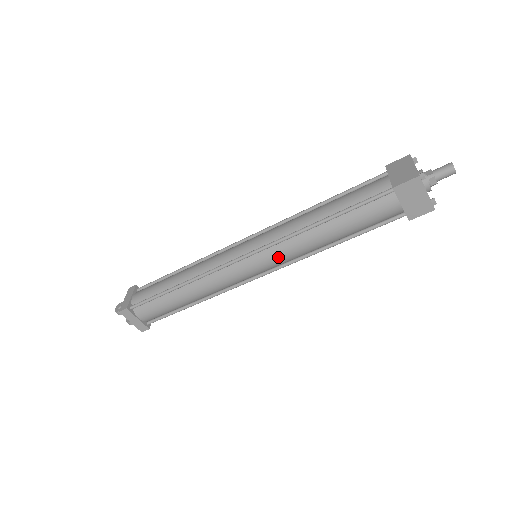
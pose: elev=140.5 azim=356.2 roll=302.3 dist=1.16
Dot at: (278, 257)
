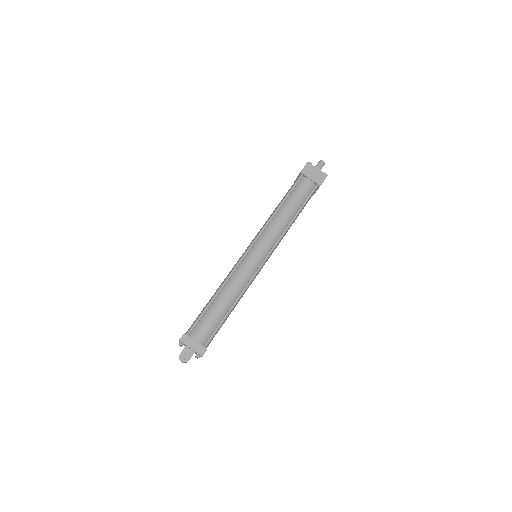
Dot at: occluded
